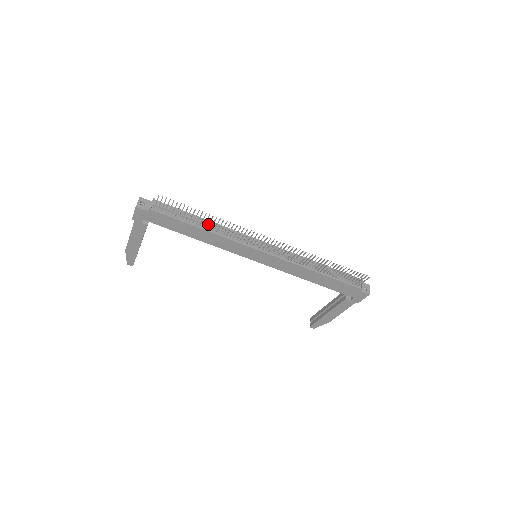
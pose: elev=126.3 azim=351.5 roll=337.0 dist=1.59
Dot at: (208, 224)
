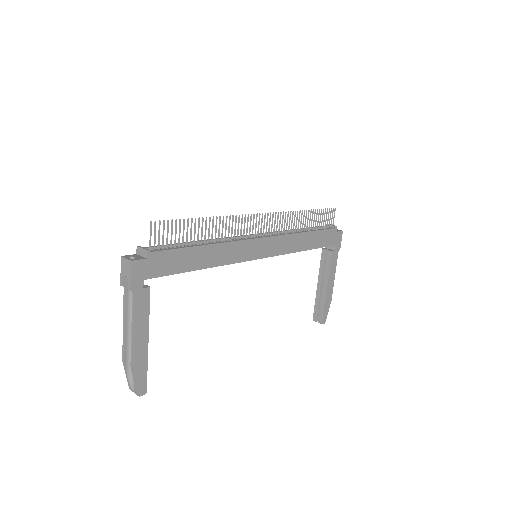
Dot at: (208, 235)
